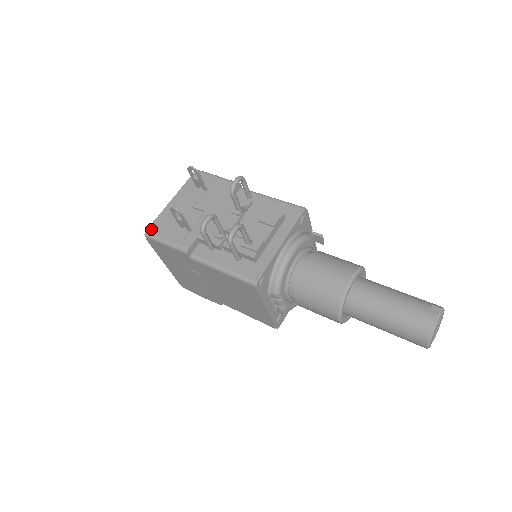
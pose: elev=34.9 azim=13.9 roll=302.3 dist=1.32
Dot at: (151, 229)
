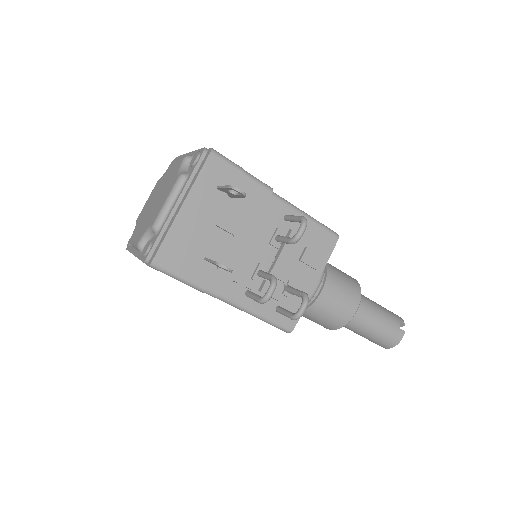
Dot at: (160, 259)
